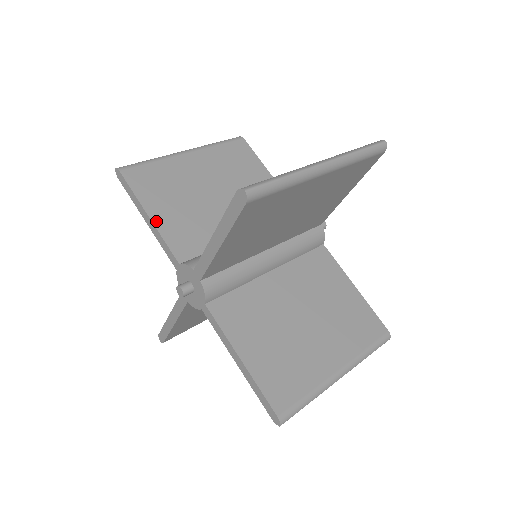
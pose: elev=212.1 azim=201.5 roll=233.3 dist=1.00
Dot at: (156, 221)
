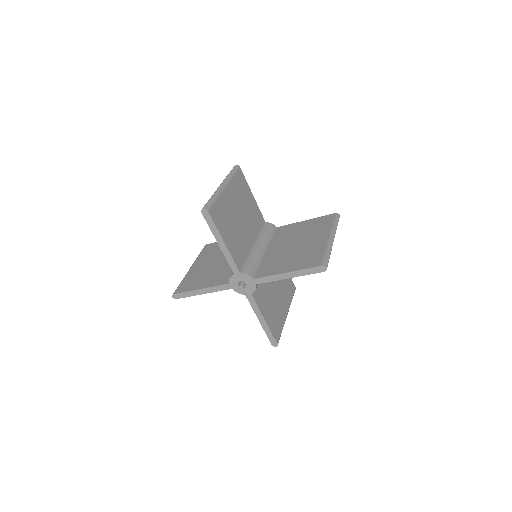
Dot at: (228, 246)
